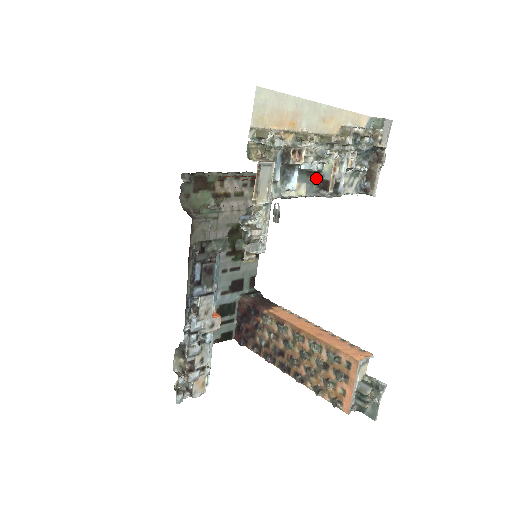
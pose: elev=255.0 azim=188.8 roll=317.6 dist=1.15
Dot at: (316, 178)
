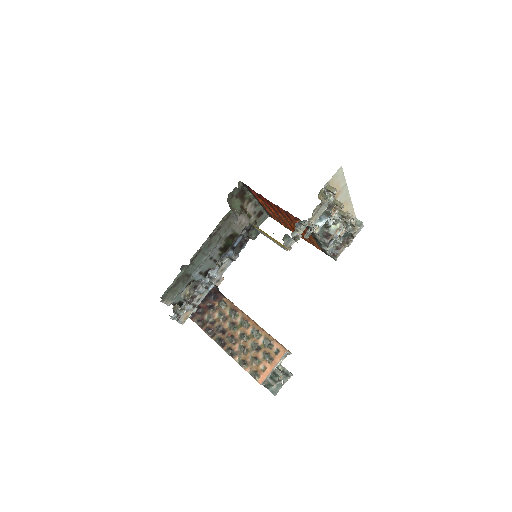
Dot at: (324, 230)
